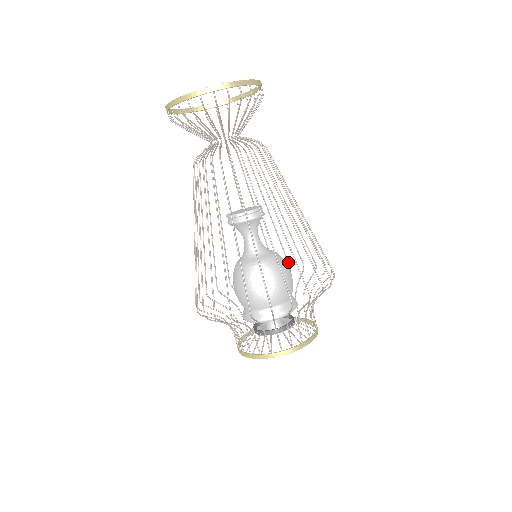
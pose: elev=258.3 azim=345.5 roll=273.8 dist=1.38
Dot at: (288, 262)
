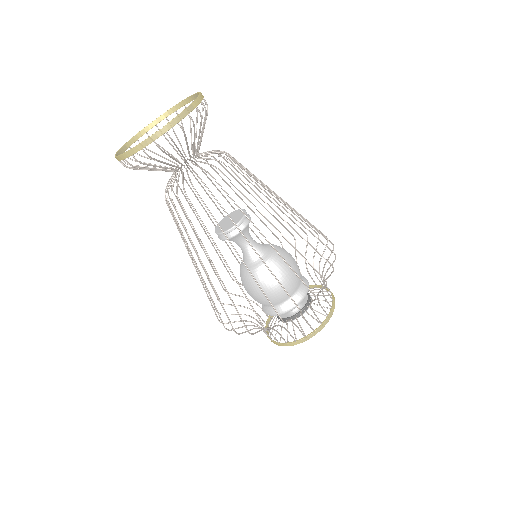
Dot at: occluded
